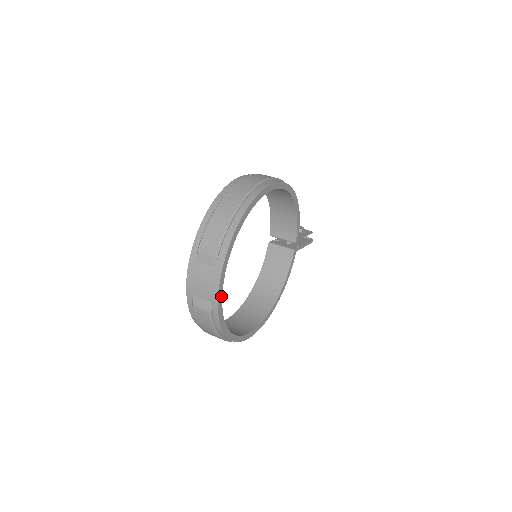
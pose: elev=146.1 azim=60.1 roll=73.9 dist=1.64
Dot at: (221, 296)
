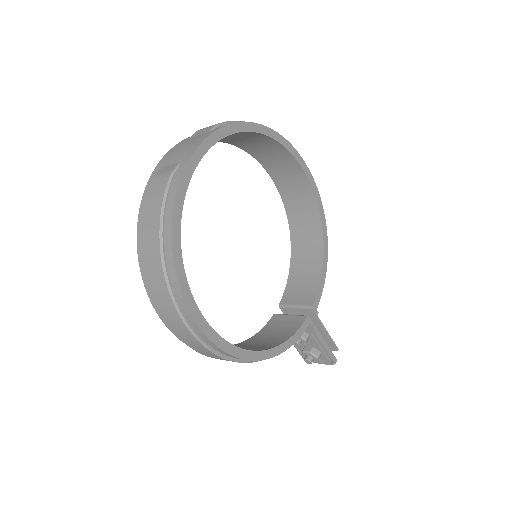
Dot at: (198, 159)
